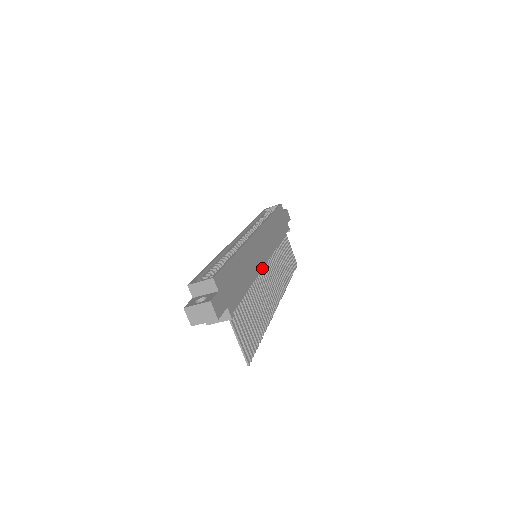
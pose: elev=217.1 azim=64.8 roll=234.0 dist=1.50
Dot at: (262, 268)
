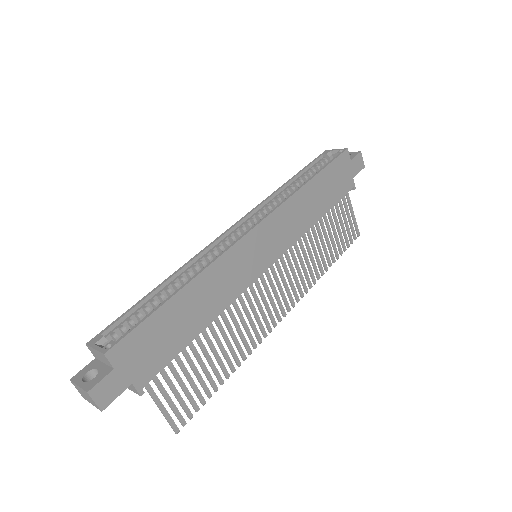
Dot at: (250, 284)
